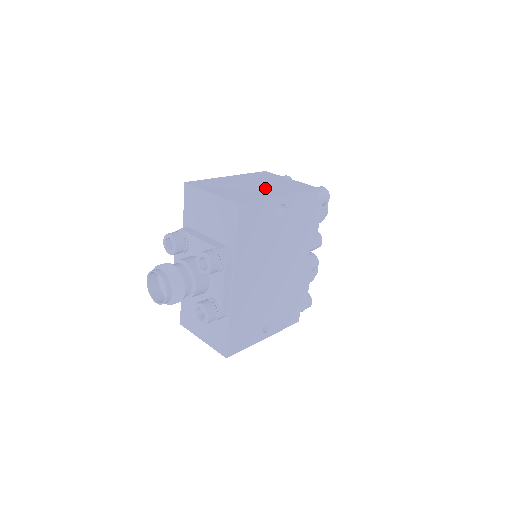
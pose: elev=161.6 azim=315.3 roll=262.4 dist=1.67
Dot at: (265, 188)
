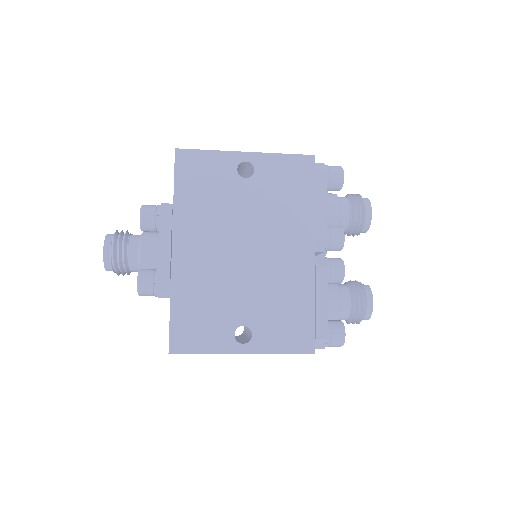
Dot at: occluded
